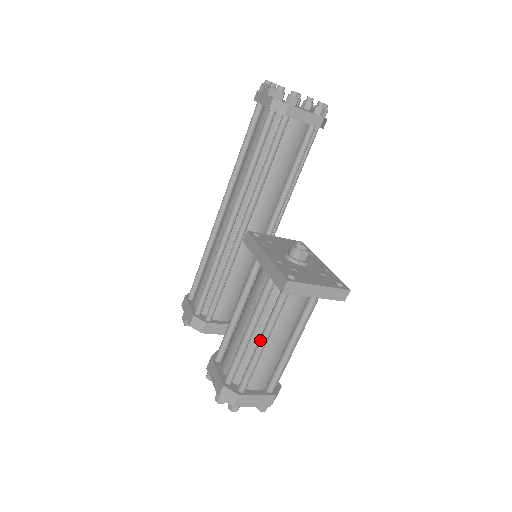
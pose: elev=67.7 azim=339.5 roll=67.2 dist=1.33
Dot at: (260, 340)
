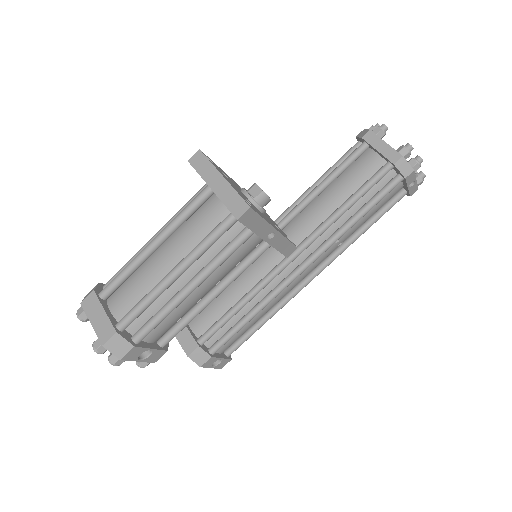
Dot at: (153, 240)
